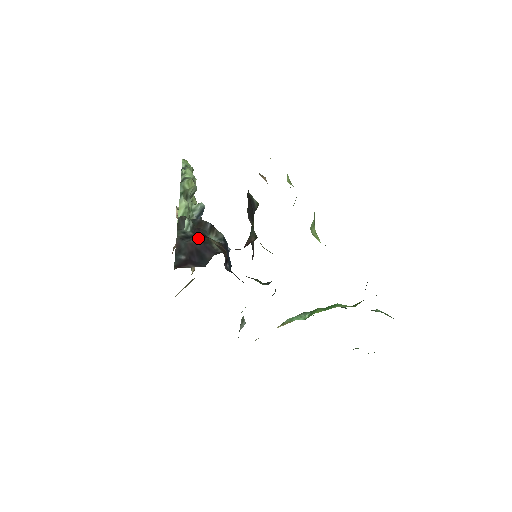
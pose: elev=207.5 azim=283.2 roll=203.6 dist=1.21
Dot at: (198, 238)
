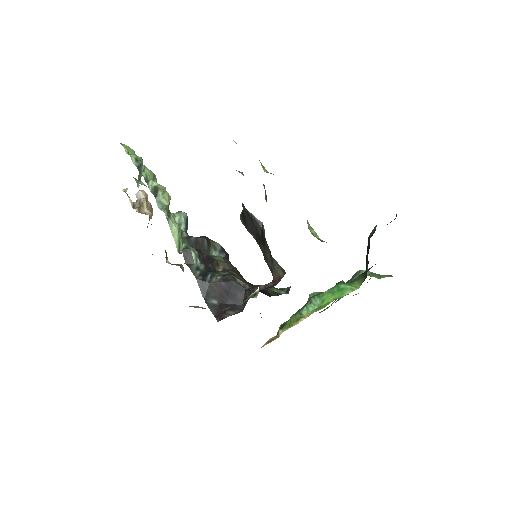
Dot at: (209, 266)
